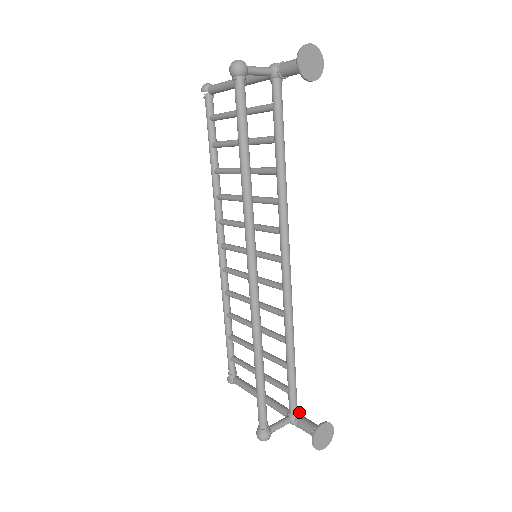
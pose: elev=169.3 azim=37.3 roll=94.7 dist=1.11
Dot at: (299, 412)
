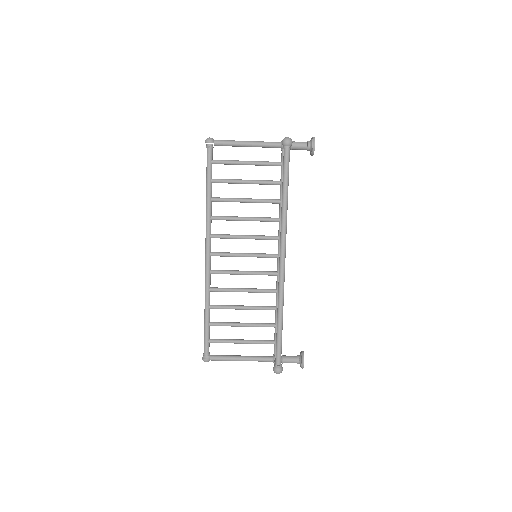
Dot at: occluded
